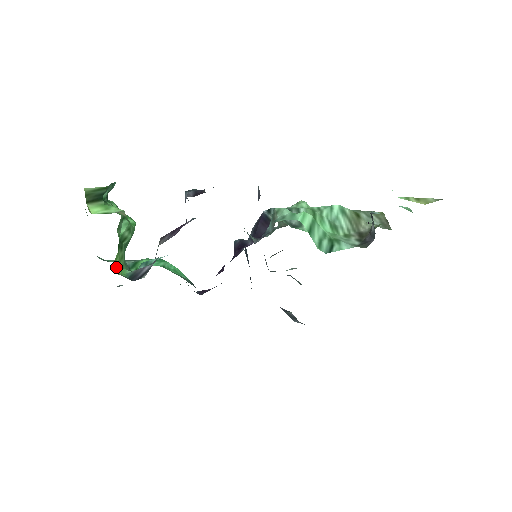
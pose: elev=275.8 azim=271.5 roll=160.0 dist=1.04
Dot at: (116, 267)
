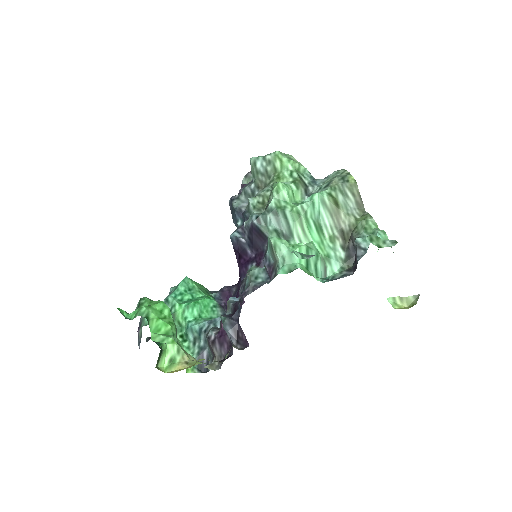
Dot at: occluded
